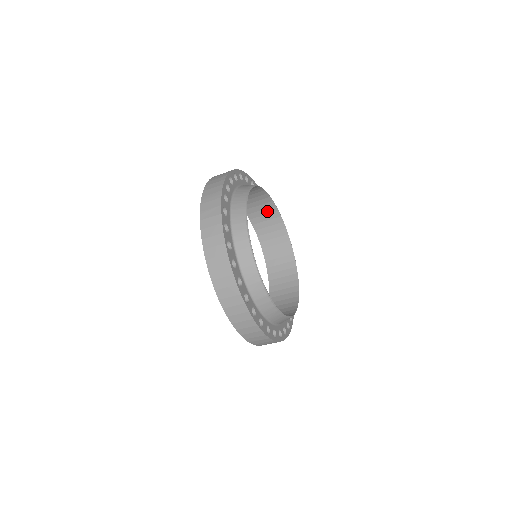
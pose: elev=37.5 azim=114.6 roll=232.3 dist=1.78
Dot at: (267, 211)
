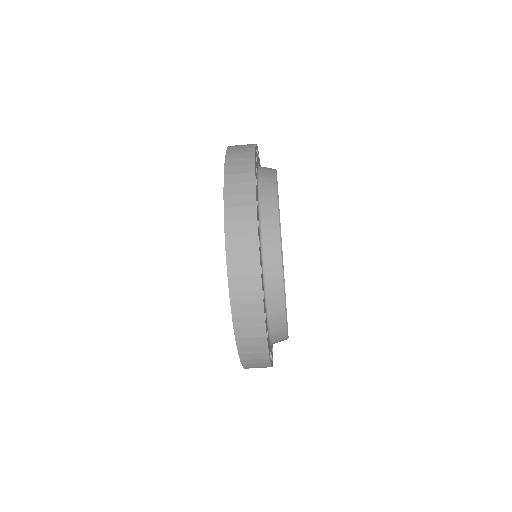
Dot at: occluded
